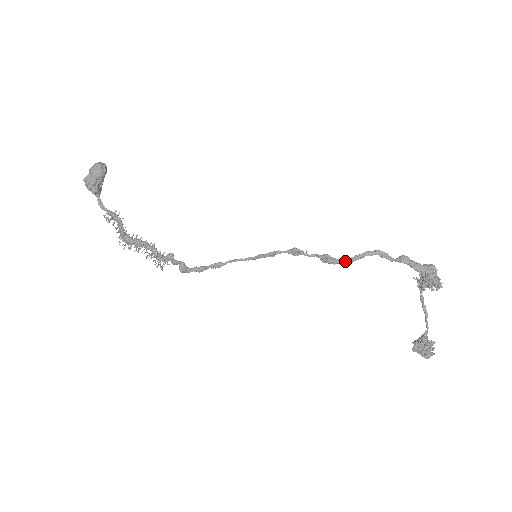
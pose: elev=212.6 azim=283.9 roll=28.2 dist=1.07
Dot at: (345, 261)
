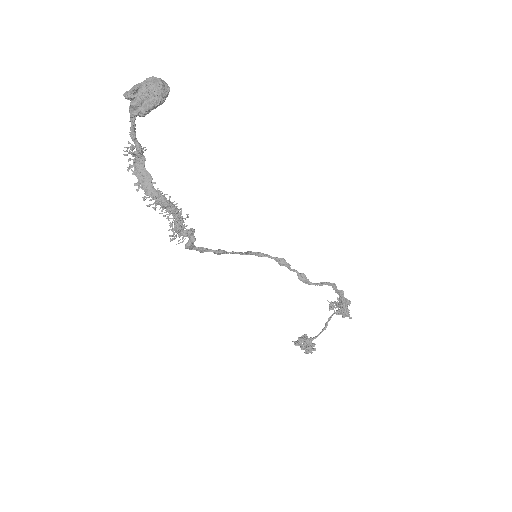
Dot at: occluded
